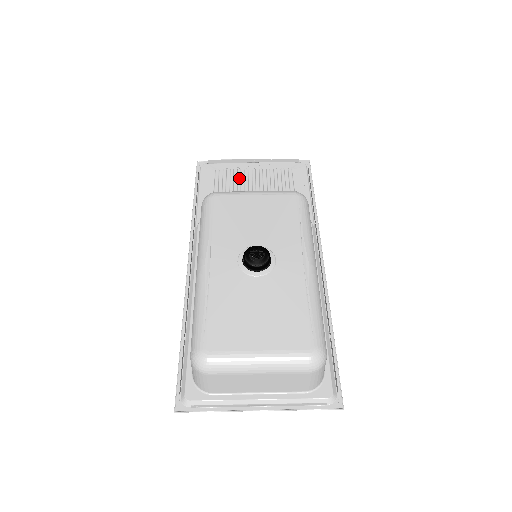
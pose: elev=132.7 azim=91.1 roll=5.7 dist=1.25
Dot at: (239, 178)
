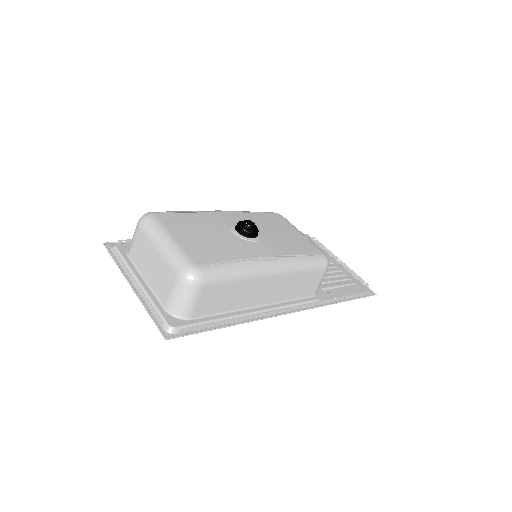
Dot at: occluded
